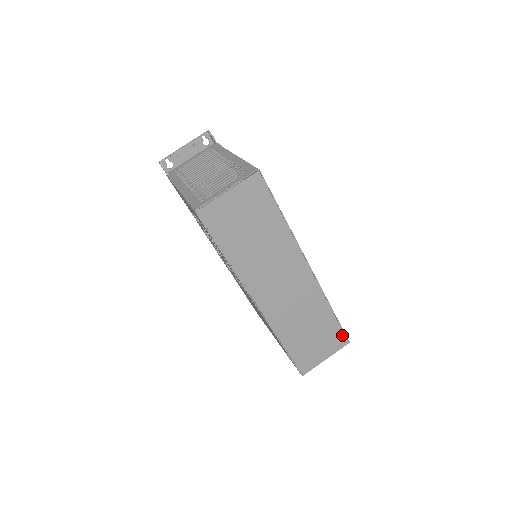
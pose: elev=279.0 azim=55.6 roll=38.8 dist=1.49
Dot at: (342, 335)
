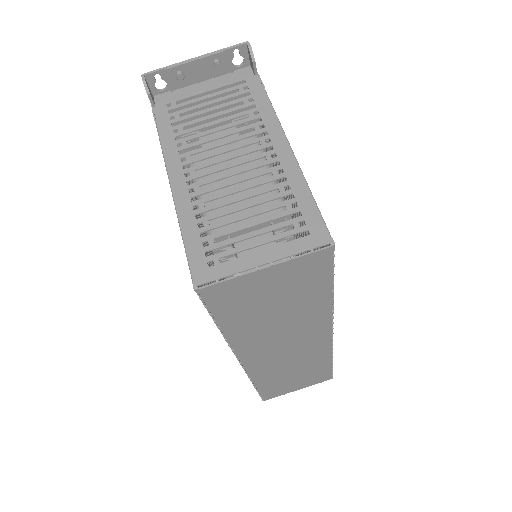
Dot at: (328, 375)
